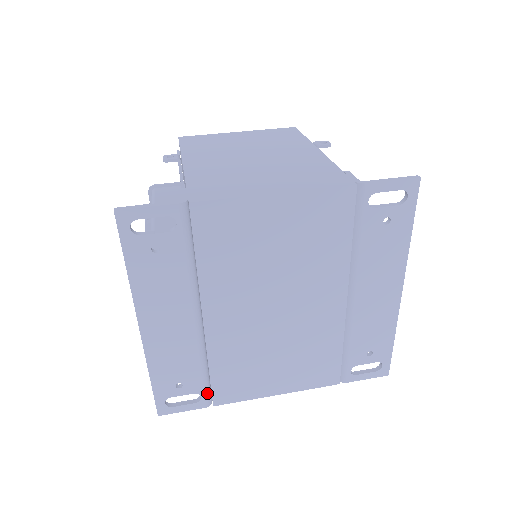
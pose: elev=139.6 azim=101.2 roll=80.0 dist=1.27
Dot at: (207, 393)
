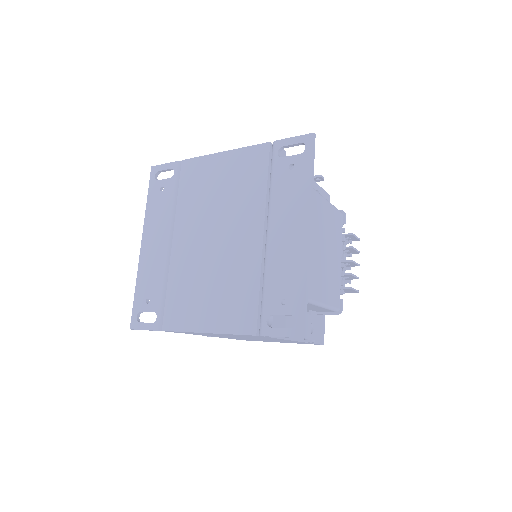
Dot at: (162, 315)
